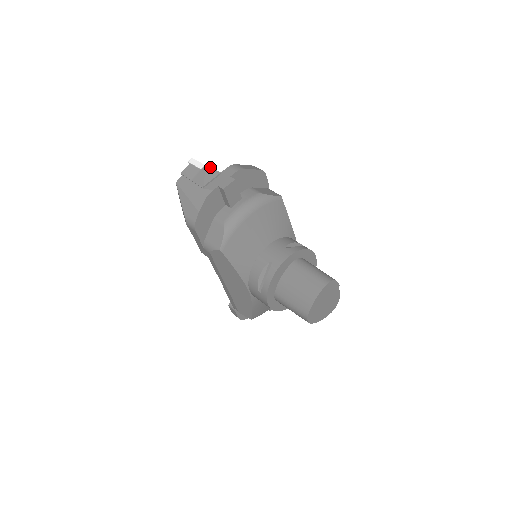
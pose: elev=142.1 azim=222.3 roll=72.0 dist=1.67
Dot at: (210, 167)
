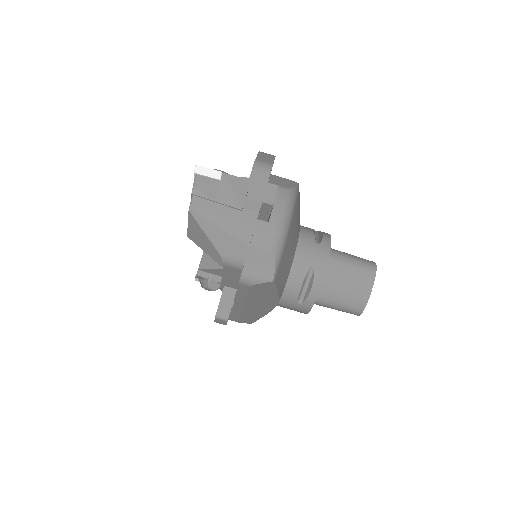
Dot at: (218, 170)
